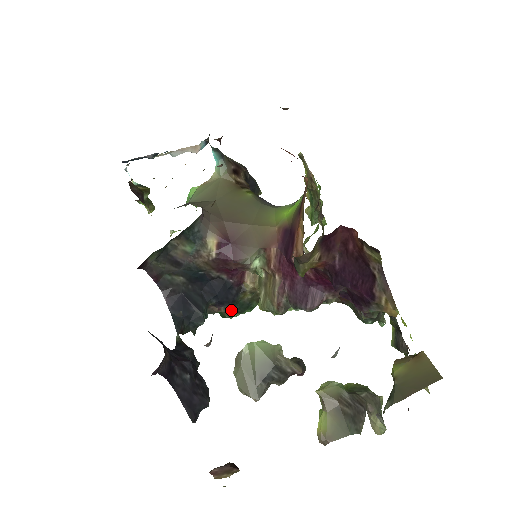
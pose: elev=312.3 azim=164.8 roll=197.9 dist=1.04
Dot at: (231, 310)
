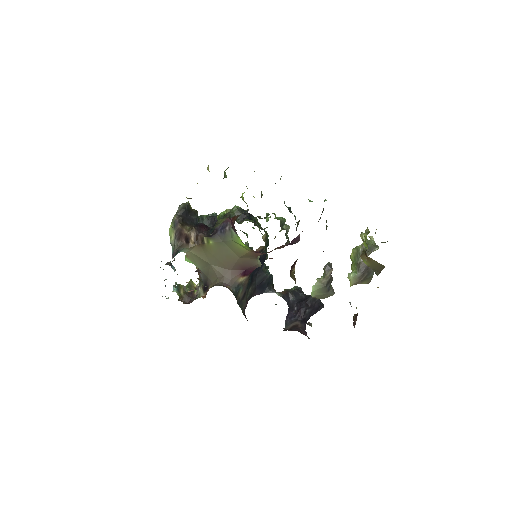
Dot at: (266, 251)
